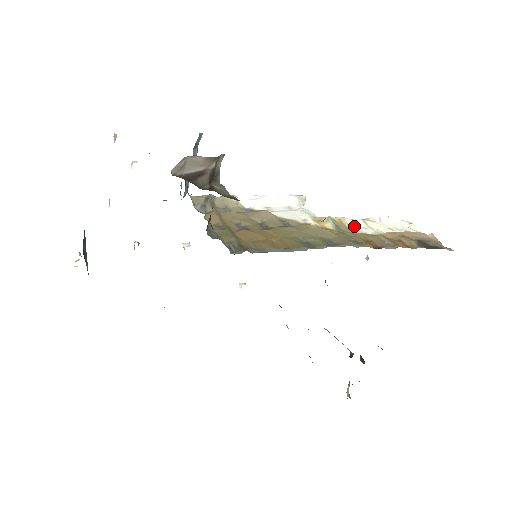
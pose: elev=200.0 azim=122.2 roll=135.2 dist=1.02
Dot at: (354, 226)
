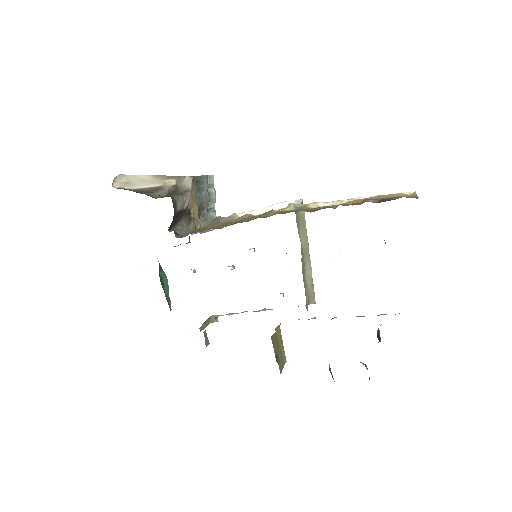
Dot at: occluded
